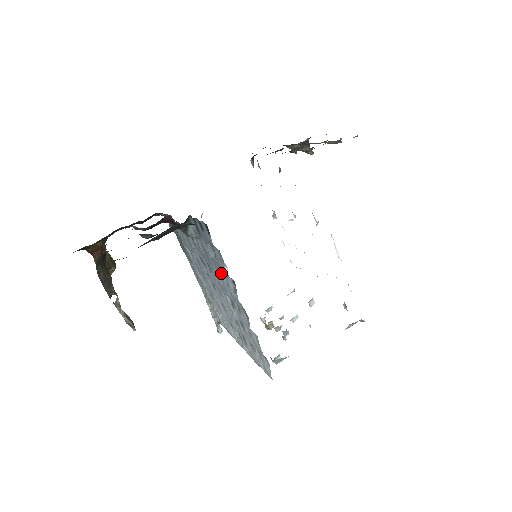
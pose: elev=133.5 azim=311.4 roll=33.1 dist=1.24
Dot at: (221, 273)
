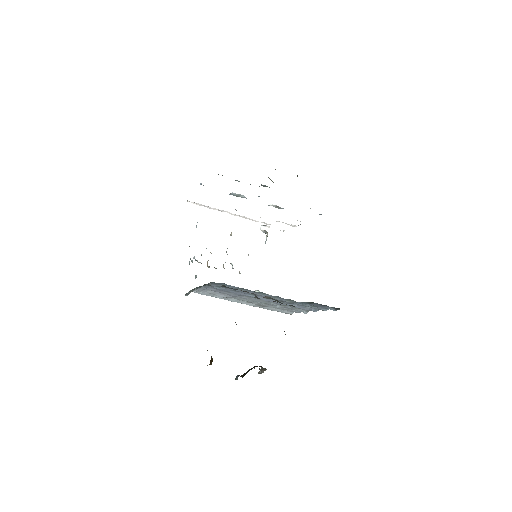
Dot at: occluded
